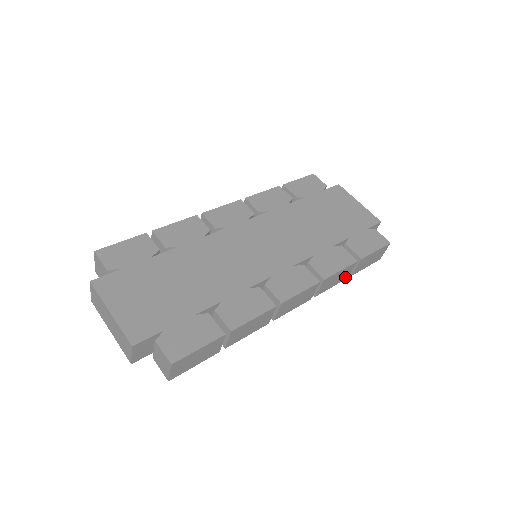
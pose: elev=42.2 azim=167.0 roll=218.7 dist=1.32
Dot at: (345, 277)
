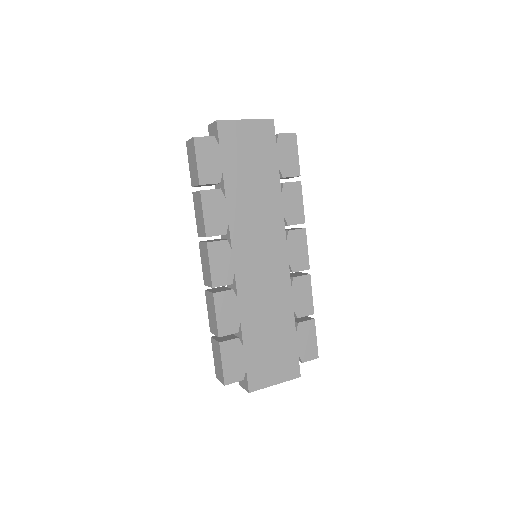
Dot at: occluded
